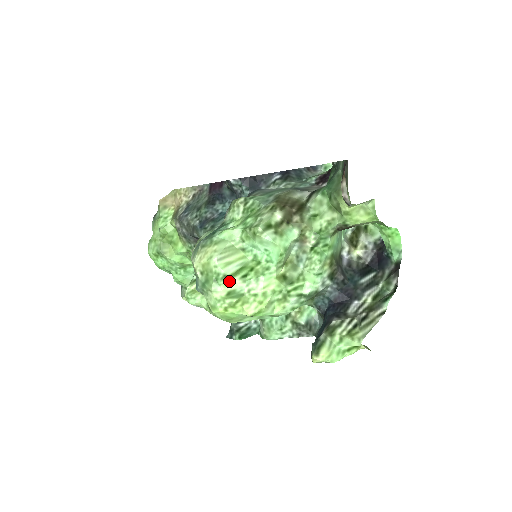
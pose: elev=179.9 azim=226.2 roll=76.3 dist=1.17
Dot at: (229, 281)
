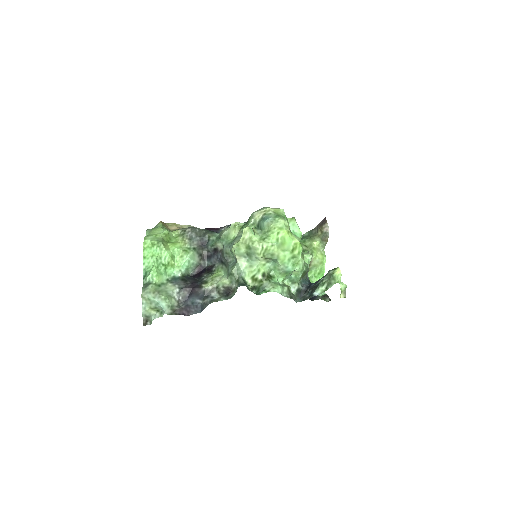
Dot at: (288, 223)
